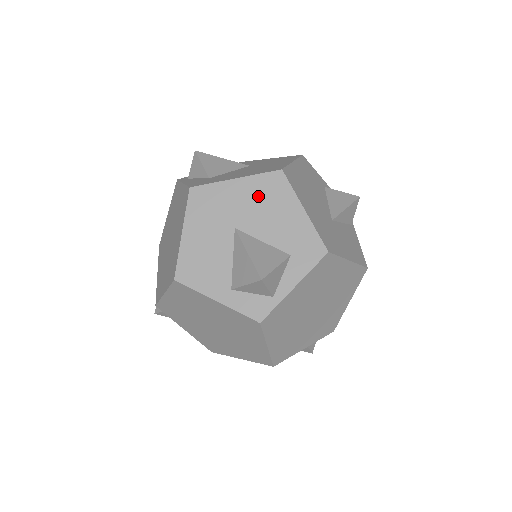
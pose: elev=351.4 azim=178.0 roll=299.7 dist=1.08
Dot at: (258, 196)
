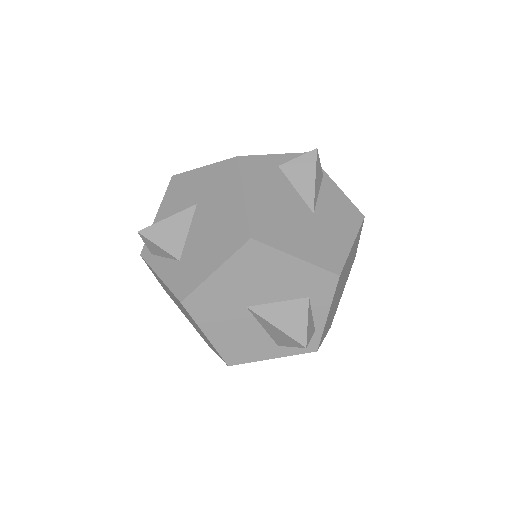
Dot at: (246, 273)
